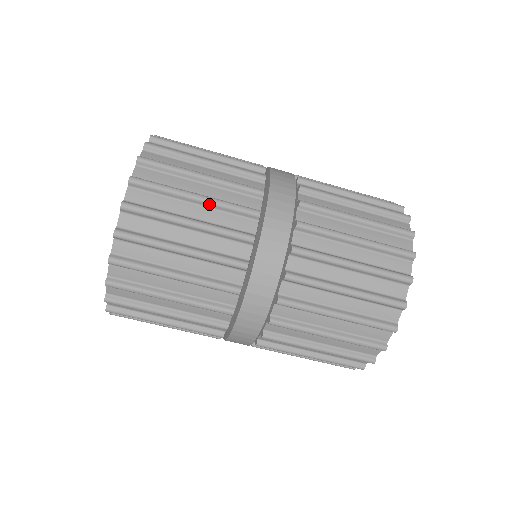
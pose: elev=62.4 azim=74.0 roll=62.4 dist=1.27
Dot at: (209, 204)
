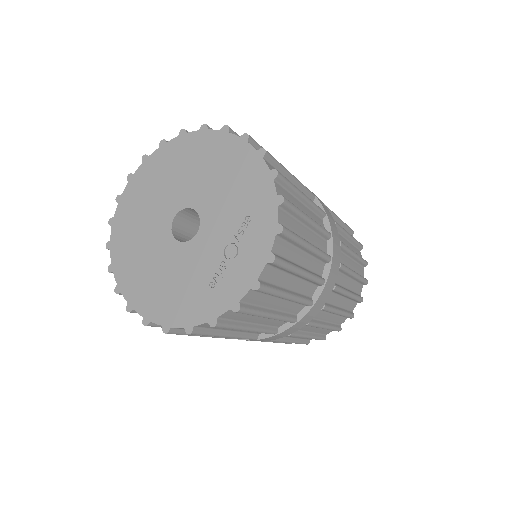
Dot at: (312, 253)
